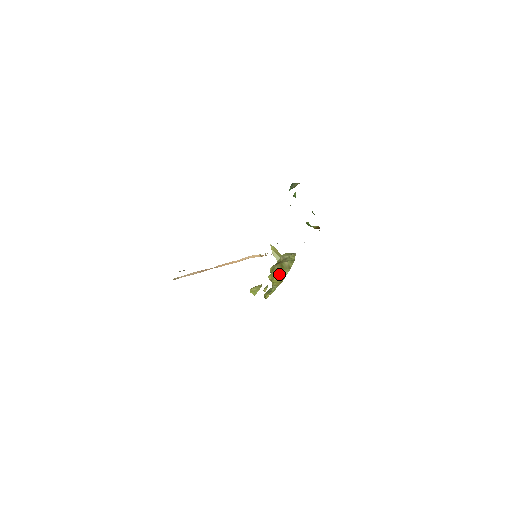
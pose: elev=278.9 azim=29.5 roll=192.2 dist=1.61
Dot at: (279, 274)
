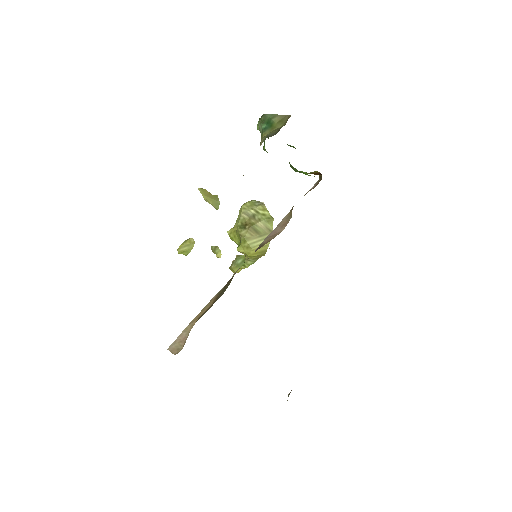
Dot at: (257, 244)
